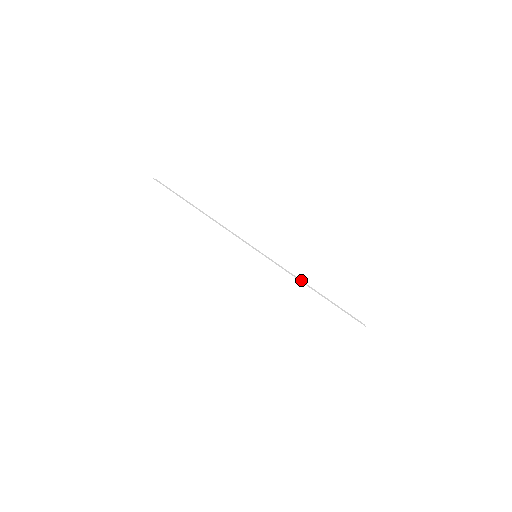
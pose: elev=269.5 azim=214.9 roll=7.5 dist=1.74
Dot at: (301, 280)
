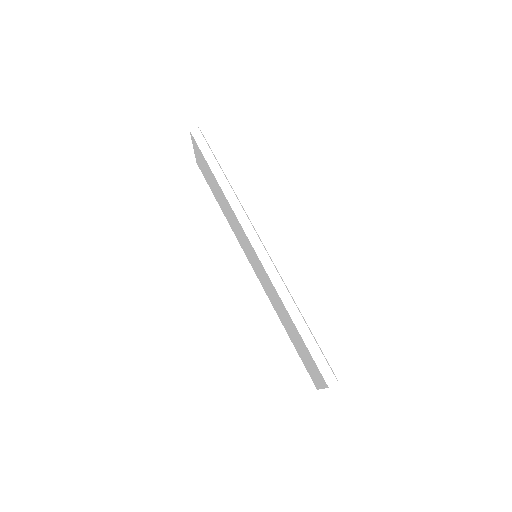
Dot at: (292, 297)
